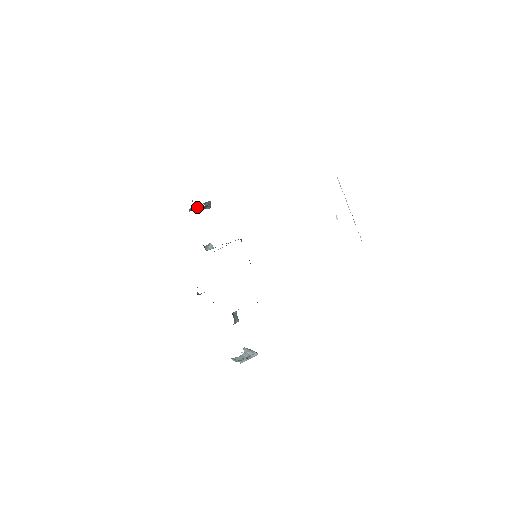
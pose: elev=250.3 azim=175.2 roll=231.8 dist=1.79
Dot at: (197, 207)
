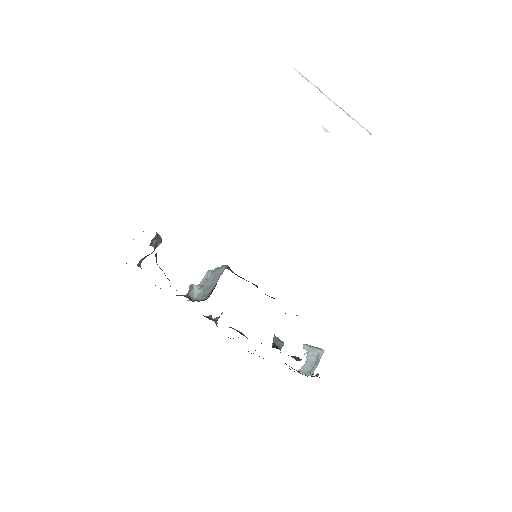
Dot at: (146, 256)
